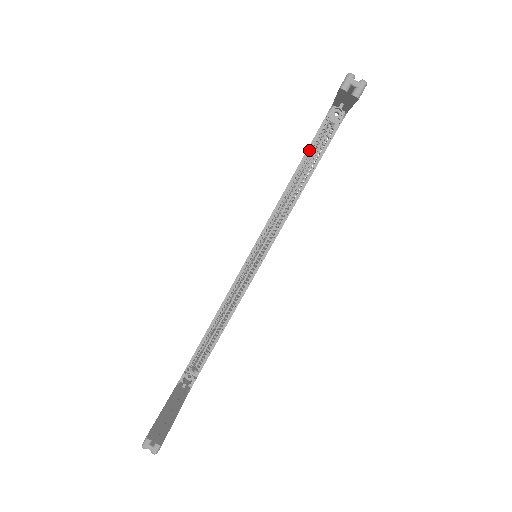
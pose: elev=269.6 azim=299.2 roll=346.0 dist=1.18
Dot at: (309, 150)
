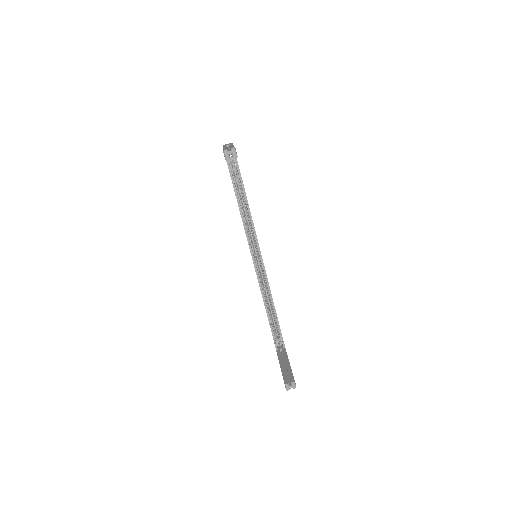
Dot at: (234, 184)
